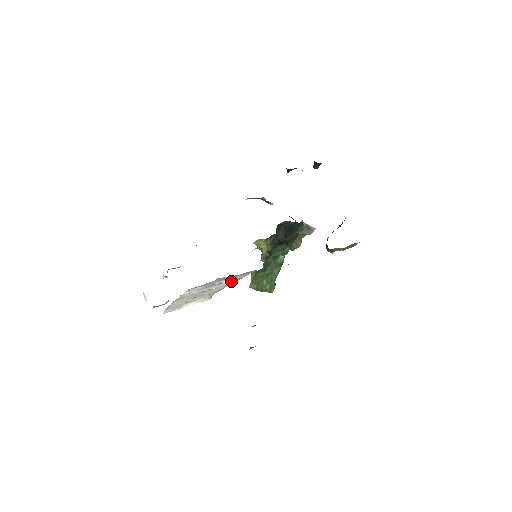
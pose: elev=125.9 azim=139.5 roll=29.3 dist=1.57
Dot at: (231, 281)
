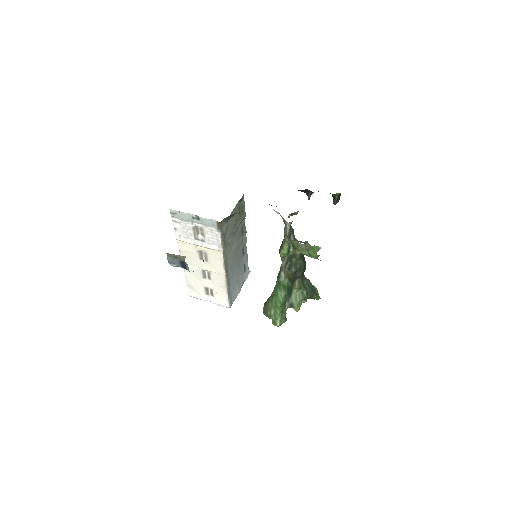
Dot at: (213, 246)
